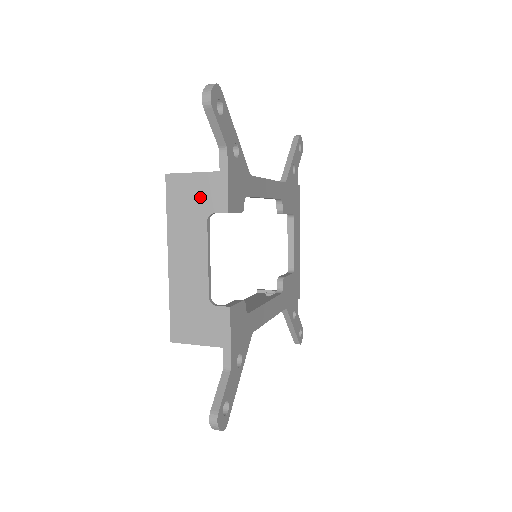
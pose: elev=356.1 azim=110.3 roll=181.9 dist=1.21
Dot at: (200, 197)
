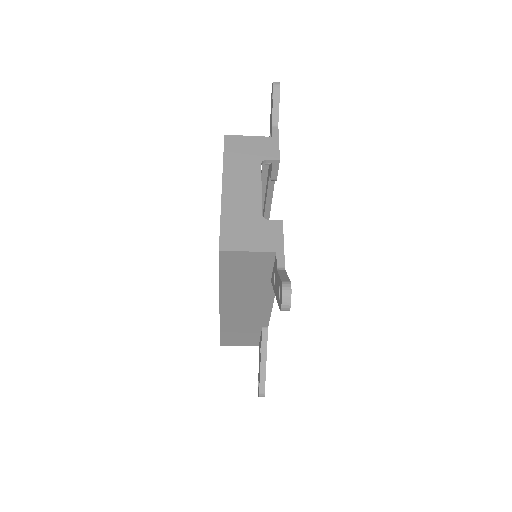
Dot at: (255, 150)
